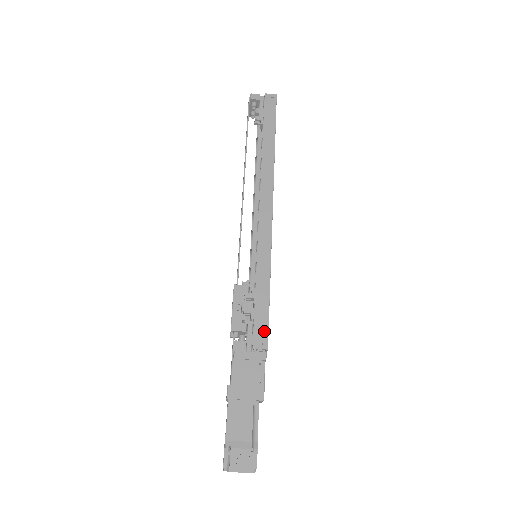
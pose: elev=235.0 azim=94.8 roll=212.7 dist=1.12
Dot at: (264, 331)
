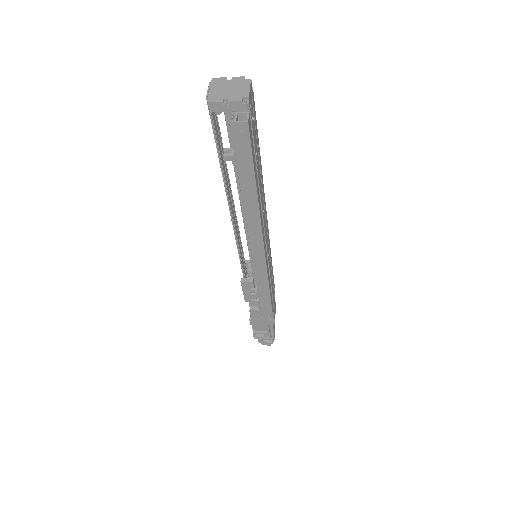
Dot at: (269, 311)
